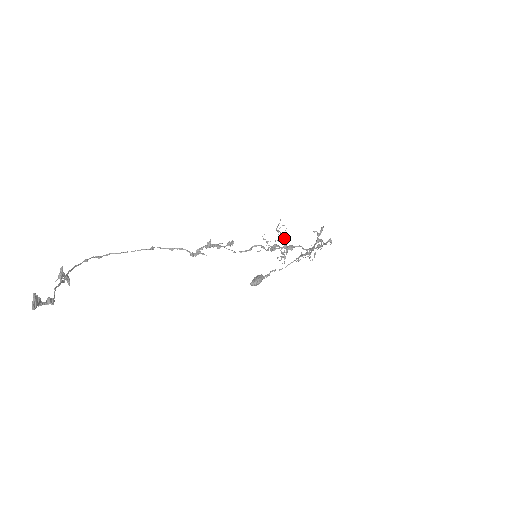
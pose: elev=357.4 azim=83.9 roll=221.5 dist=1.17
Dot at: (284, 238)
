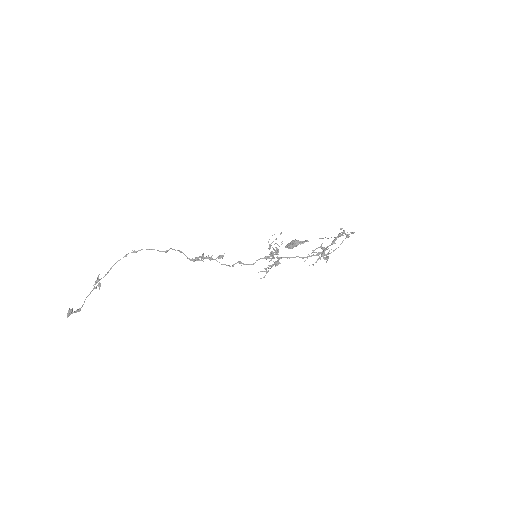
Dot at: (275, 253)
